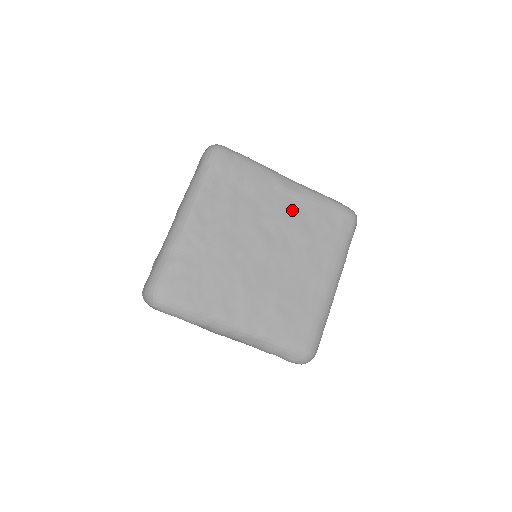
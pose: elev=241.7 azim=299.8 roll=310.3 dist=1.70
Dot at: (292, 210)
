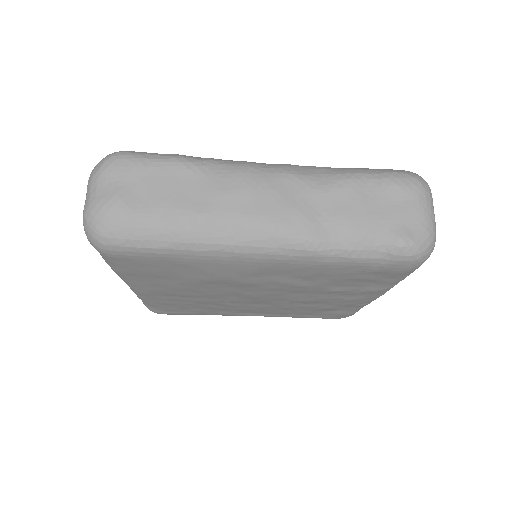
Dot at: occluded
